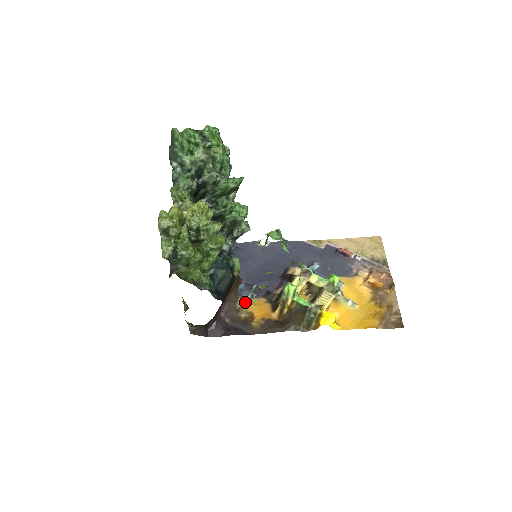
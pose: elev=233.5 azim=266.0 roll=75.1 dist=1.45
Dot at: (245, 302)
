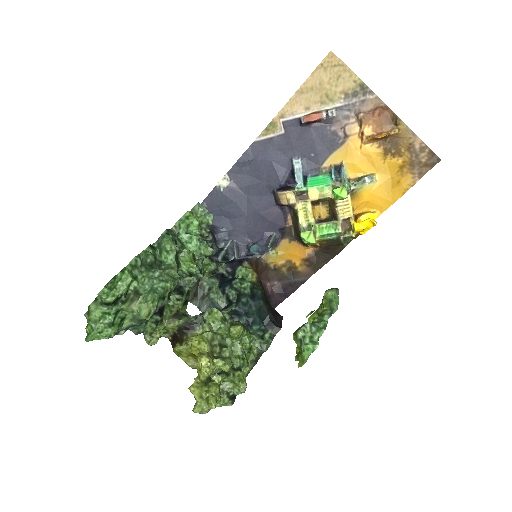
Dot at: (274, 259)
